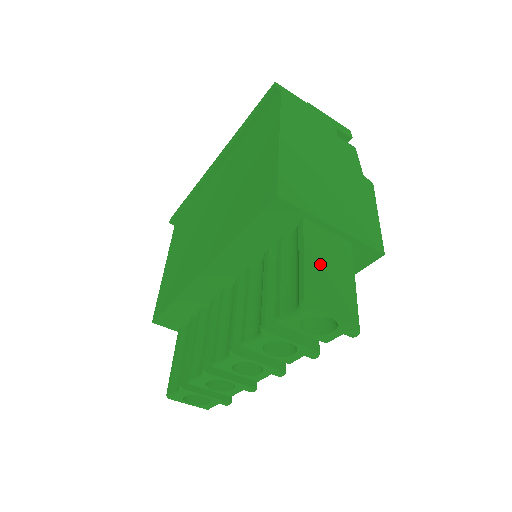
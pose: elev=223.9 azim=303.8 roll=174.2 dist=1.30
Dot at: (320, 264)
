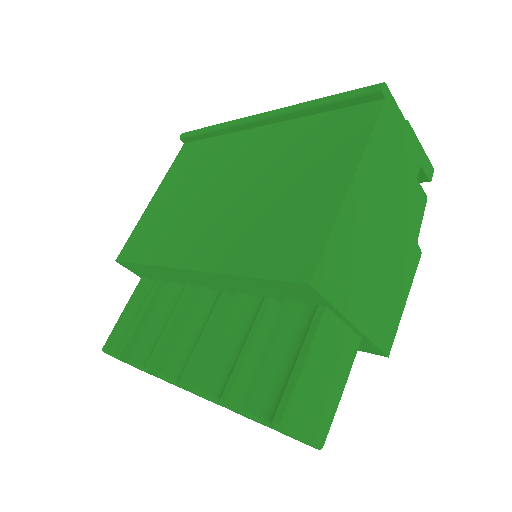
Dot at: (317, 373)
